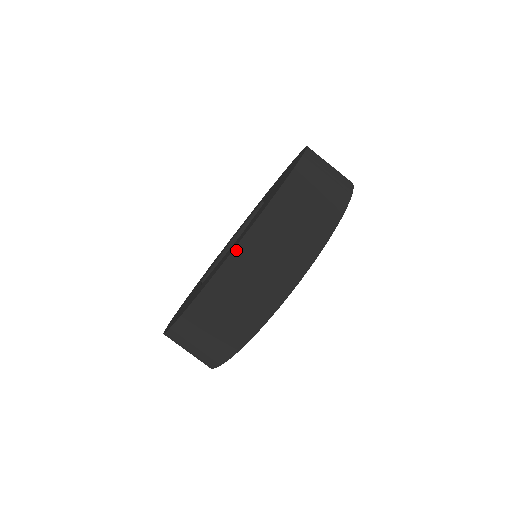
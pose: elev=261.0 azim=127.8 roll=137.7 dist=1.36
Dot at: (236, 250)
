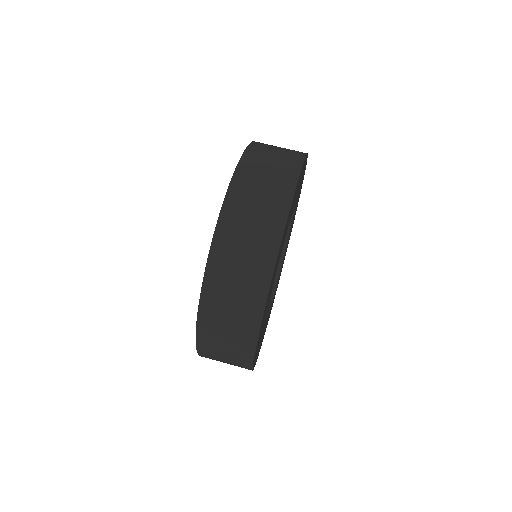
Dot at: (202, 296)
